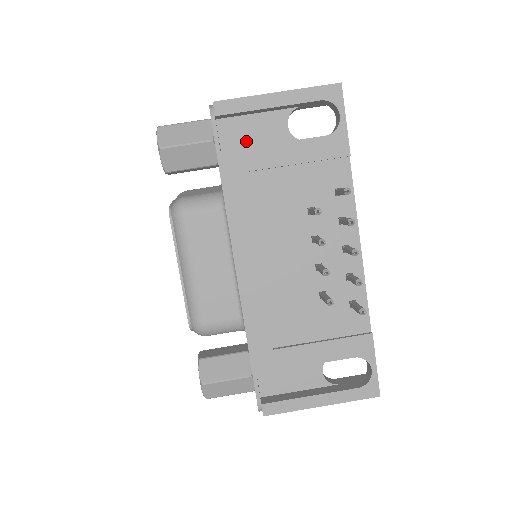
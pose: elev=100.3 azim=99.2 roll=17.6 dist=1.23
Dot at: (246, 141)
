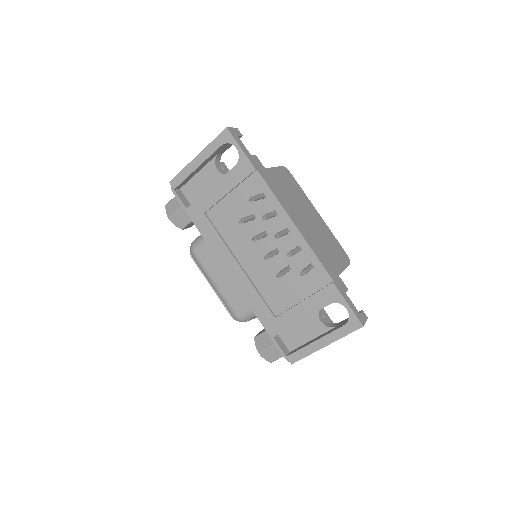
Dot at: (201, 192)
